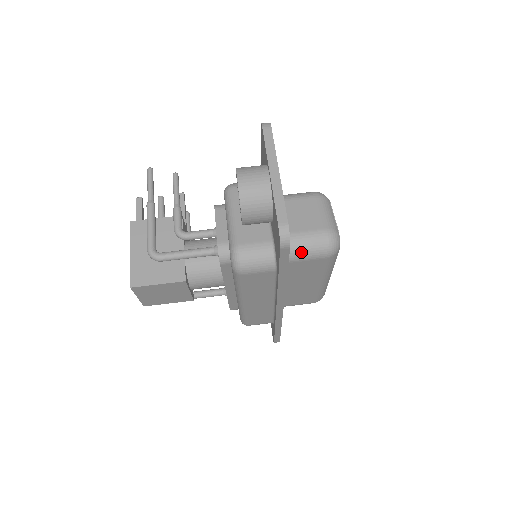
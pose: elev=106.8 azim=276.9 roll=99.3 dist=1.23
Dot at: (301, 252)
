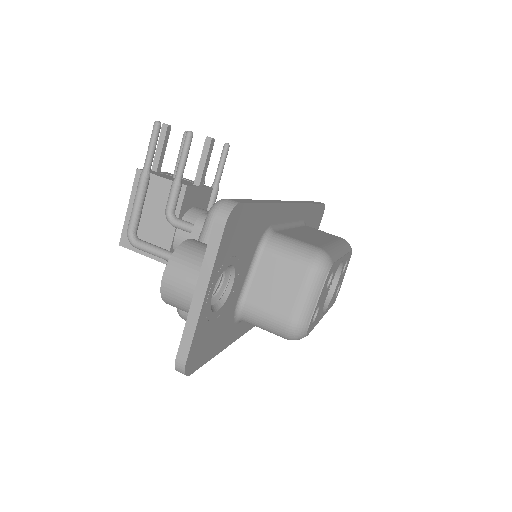
Dot at: (257, 325)
